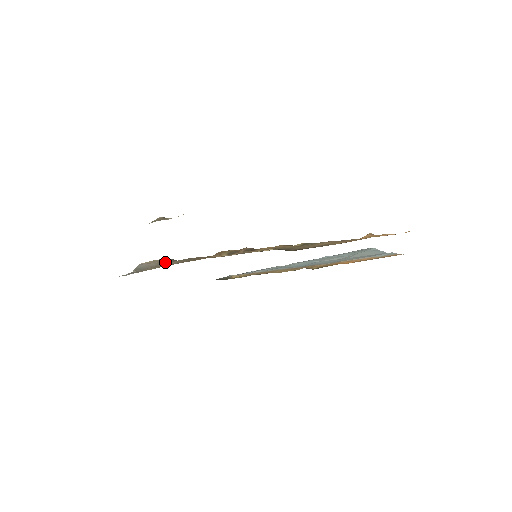
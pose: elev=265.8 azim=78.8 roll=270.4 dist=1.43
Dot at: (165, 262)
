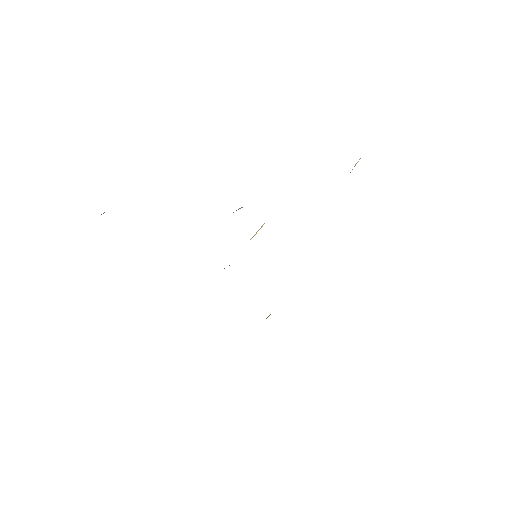
Dot at: occluded
